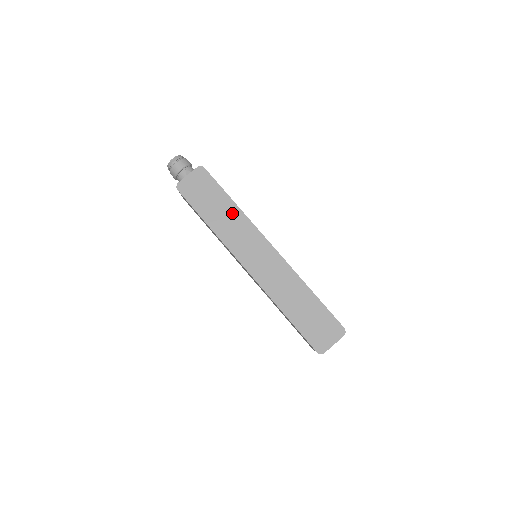
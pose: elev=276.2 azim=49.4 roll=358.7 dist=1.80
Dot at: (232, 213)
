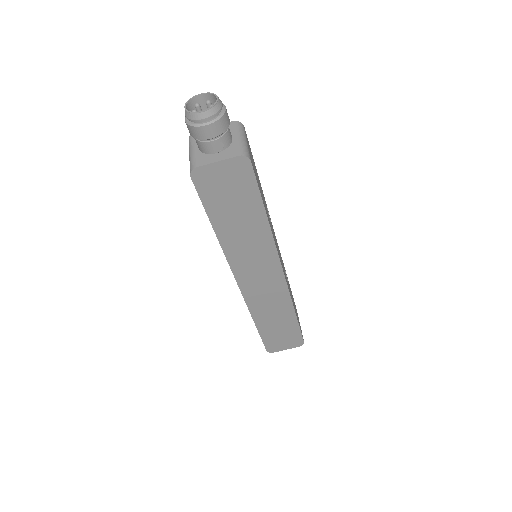
Dot at: (257, 230)
